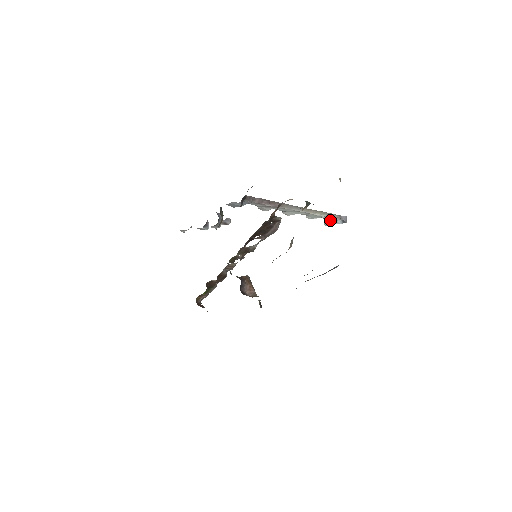
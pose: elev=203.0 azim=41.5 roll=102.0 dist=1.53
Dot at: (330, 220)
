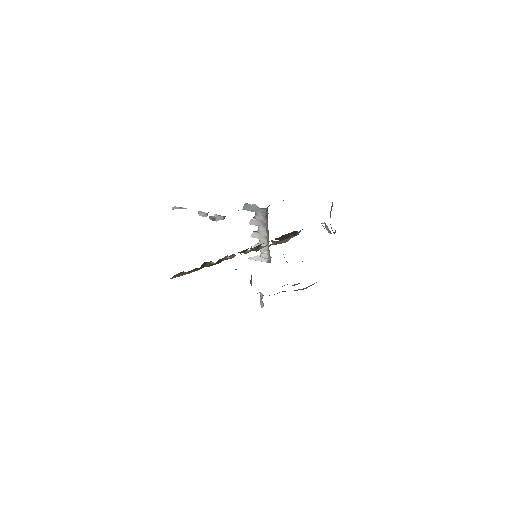
Dot at: (260, 256)
